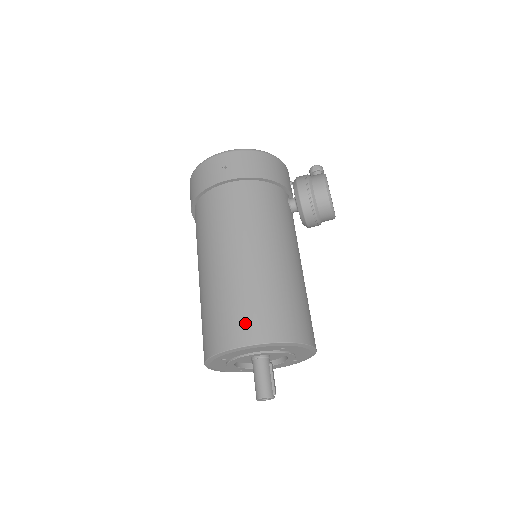
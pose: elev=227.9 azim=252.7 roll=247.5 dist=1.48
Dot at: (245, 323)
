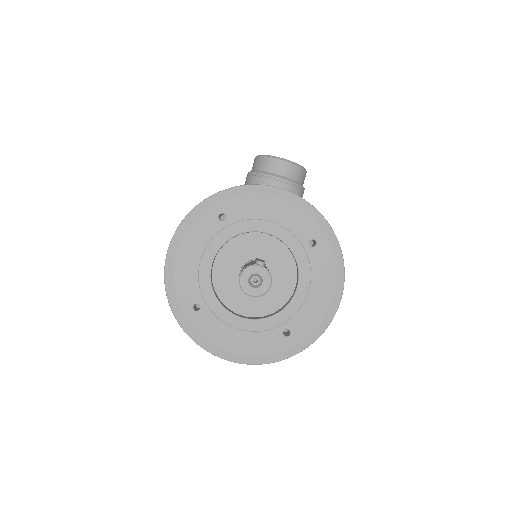
Dot at: occluded
